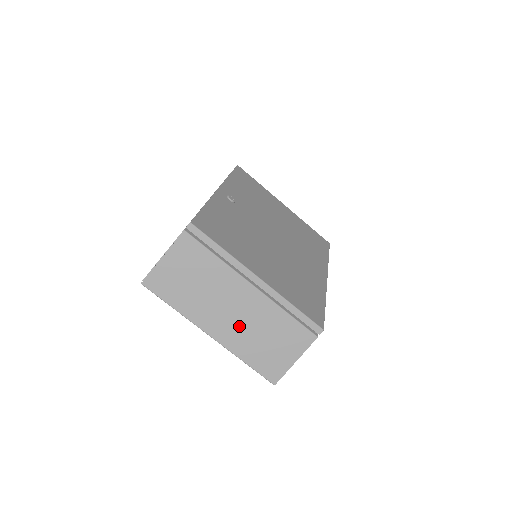
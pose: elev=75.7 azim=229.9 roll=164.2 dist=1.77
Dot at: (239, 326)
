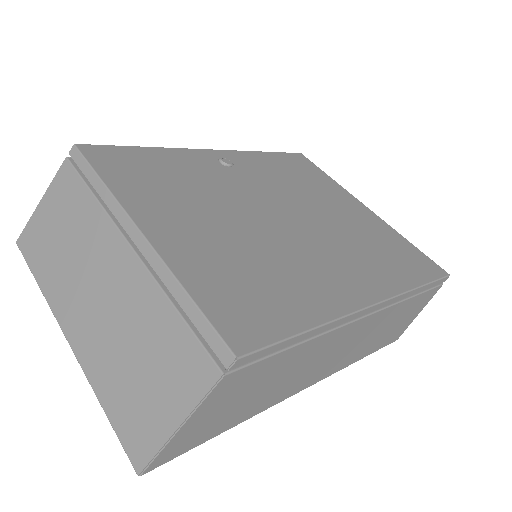
Dot at: (103, 326)
